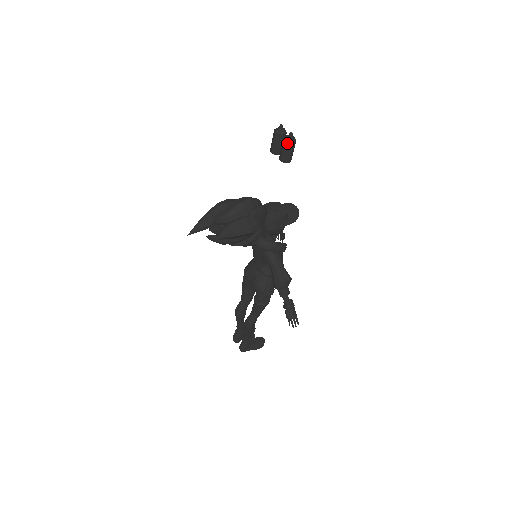
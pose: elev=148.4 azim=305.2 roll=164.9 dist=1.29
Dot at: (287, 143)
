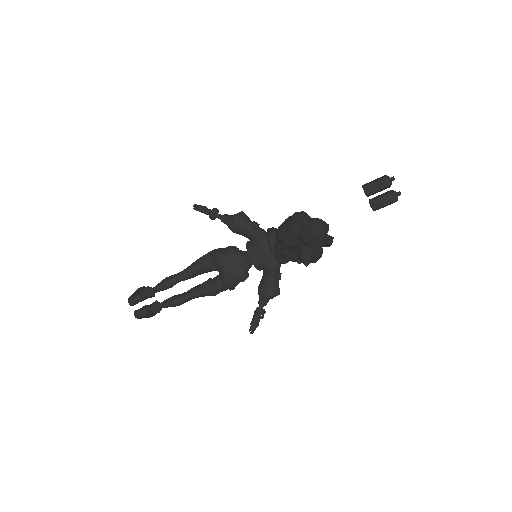
Dot at: (393, 200)
